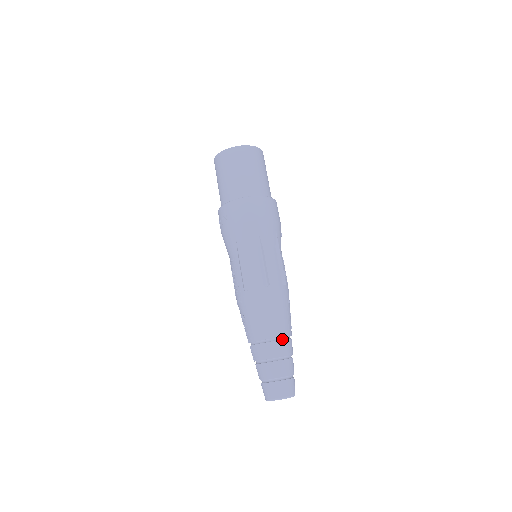
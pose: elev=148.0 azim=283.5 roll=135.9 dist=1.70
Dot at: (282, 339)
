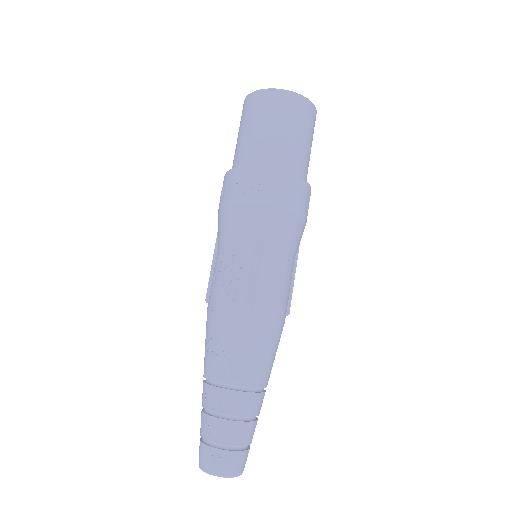
Dot at: (263, 391)
